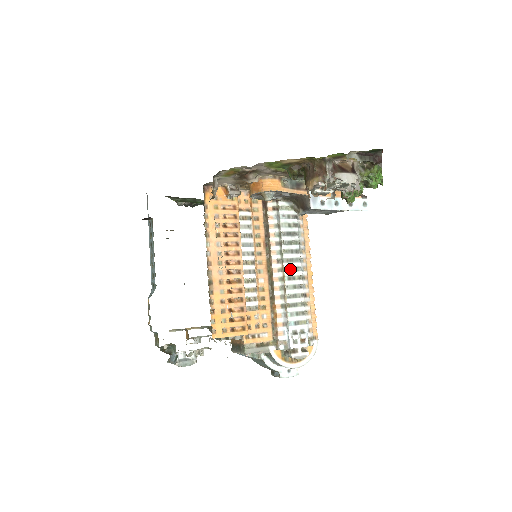
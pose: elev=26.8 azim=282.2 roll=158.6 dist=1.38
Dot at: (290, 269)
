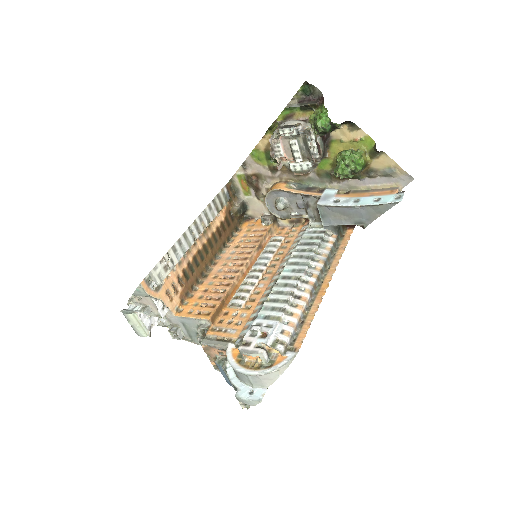
Dot at: (290, 271)
